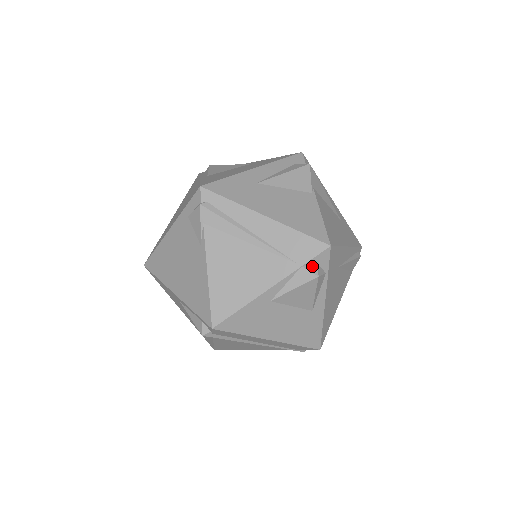
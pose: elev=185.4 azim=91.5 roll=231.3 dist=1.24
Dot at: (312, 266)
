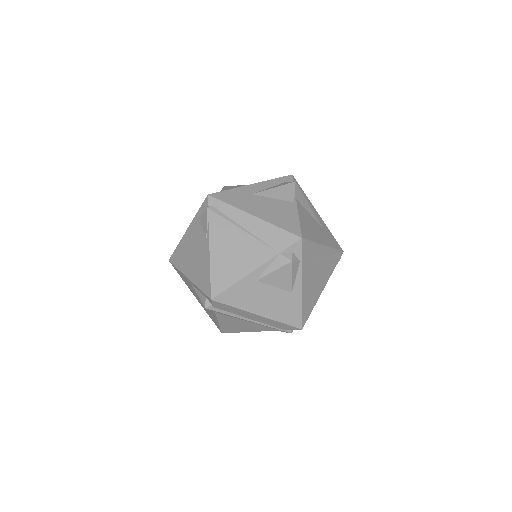
Dot at: (288, 253)
